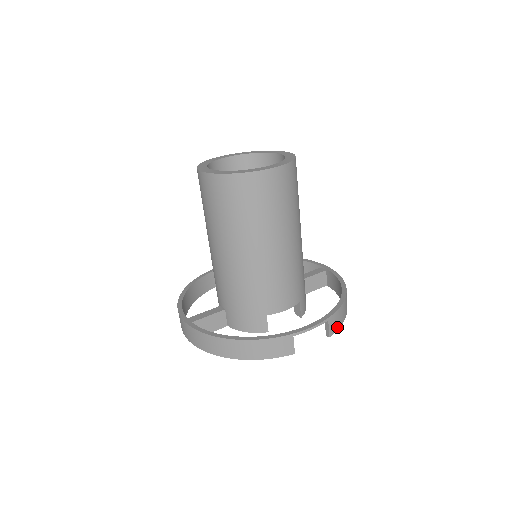
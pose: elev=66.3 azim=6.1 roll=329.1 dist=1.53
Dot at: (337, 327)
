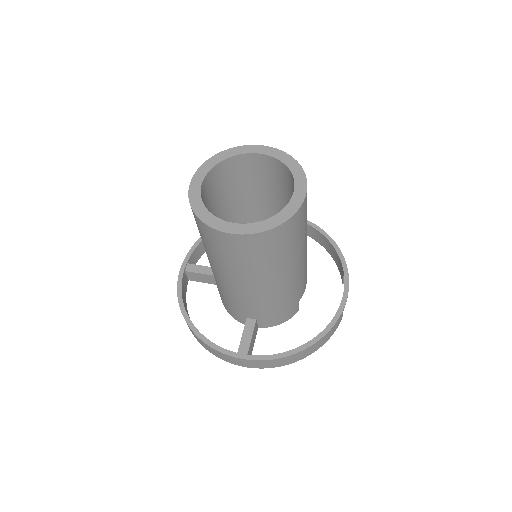
Dot at: occluded
